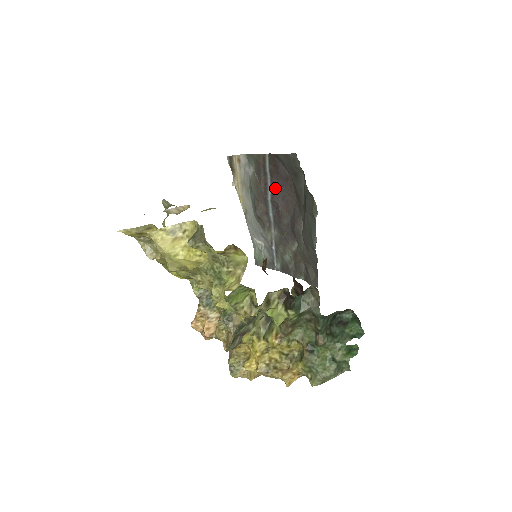
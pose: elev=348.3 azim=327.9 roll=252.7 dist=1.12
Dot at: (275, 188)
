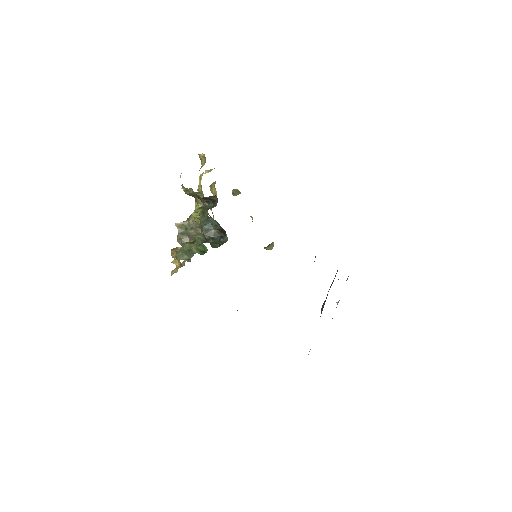
Dot at: occluded
